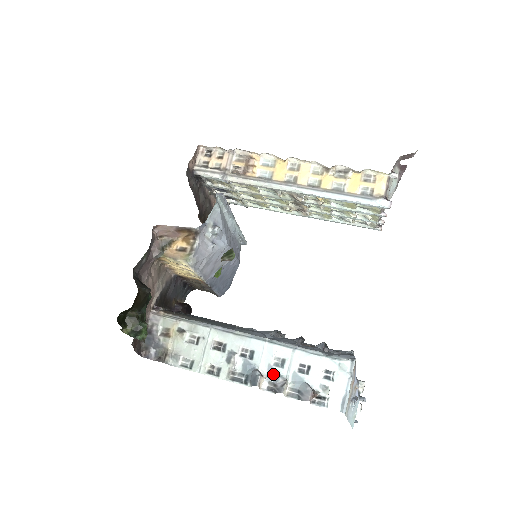
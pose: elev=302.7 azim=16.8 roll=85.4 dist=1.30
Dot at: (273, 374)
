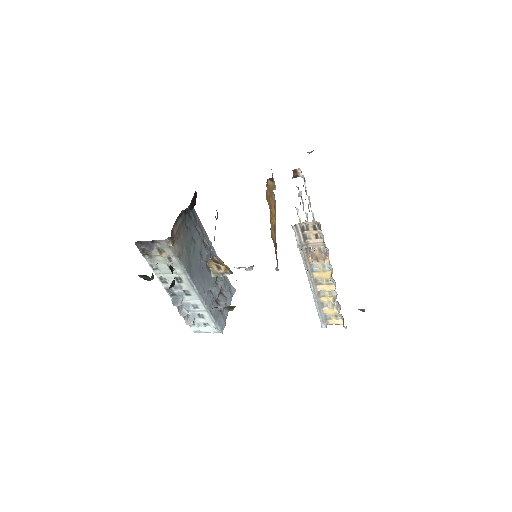
Dot at: (187, 306)
